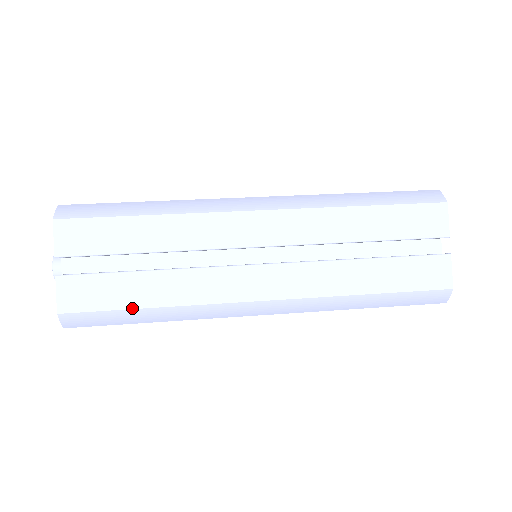
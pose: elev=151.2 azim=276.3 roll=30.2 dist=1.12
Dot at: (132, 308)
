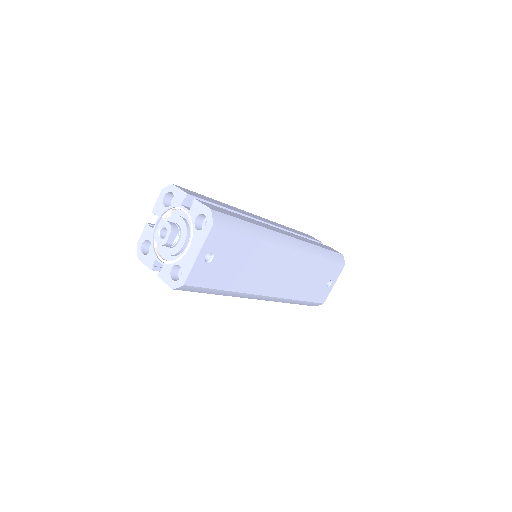
Dot at: (243, 220)
